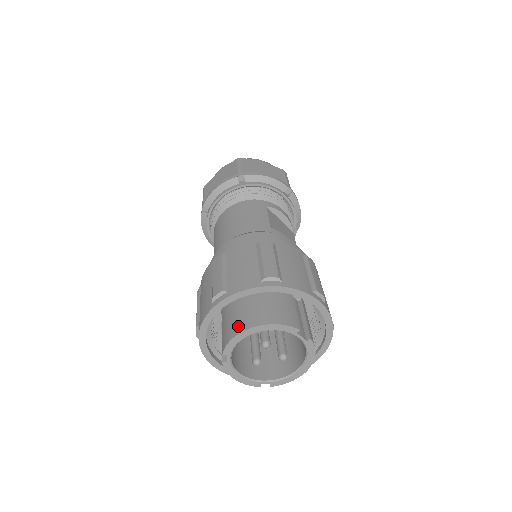
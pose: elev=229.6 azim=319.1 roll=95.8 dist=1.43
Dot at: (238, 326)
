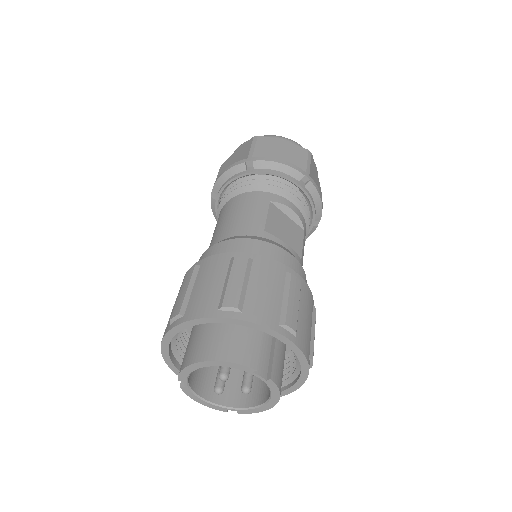
Dot at: (191, 355)
